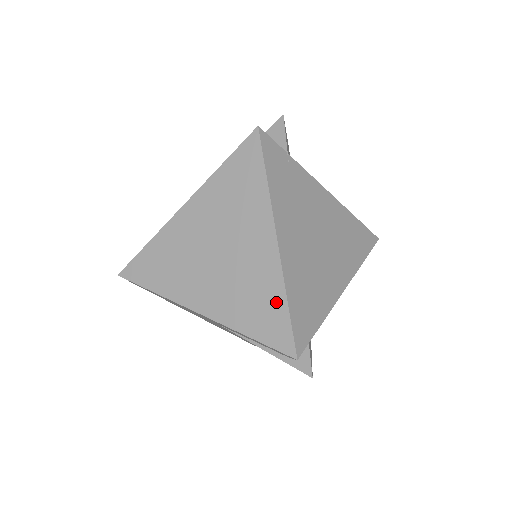
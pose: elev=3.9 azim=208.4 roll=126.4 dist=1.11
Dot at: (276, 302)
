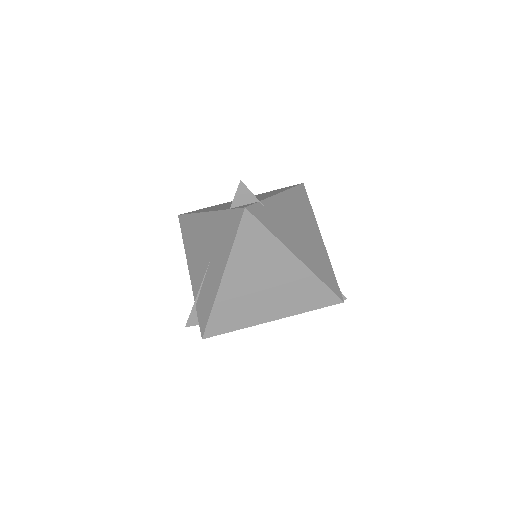
Dot at: (317, 287)
